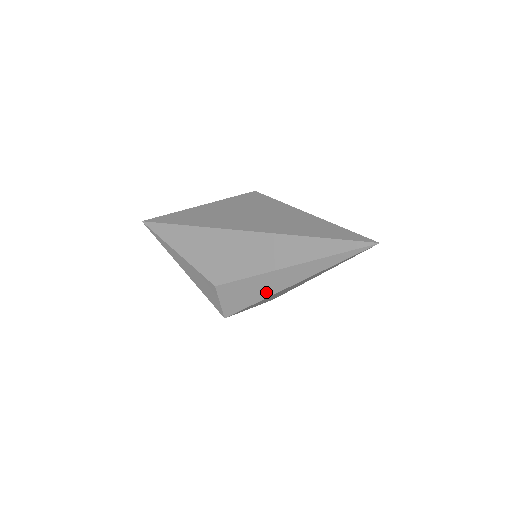
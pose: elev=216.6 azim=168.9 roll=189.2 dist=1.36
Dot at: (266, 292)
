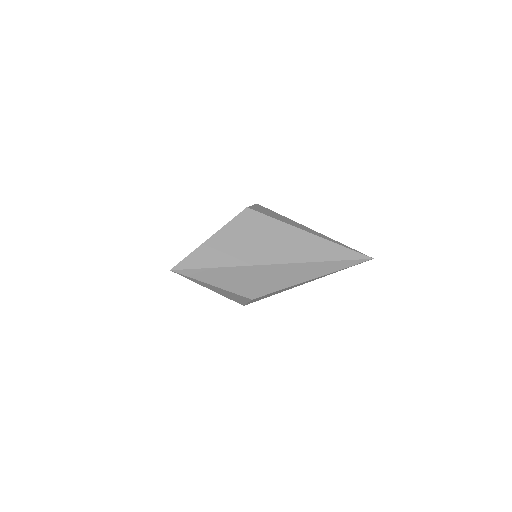
Dot at: occluded
